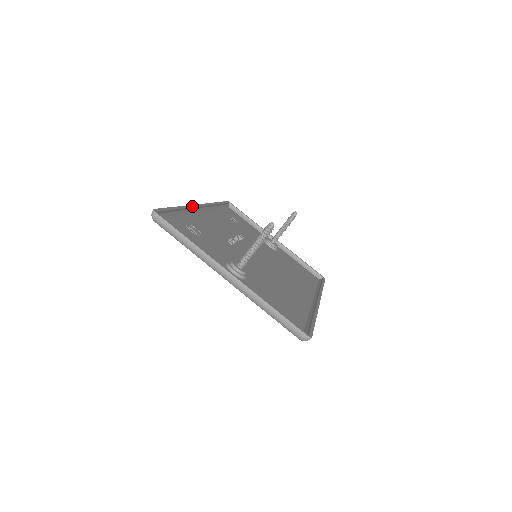
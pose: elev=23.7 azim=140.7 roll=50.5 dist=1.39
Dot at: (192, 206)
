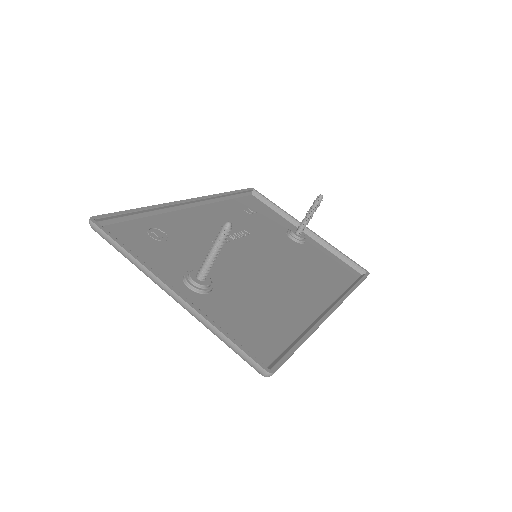
Dot at: (173, 203)
